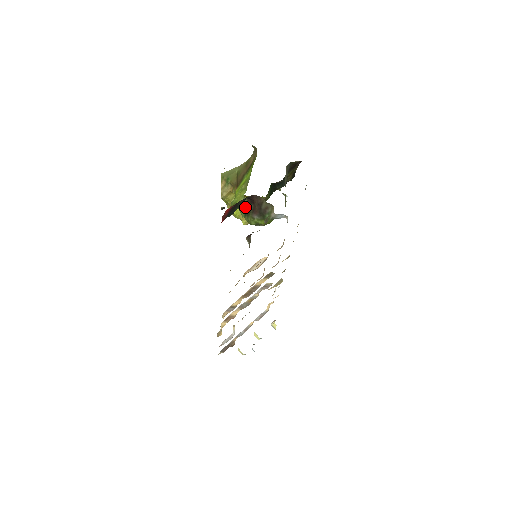
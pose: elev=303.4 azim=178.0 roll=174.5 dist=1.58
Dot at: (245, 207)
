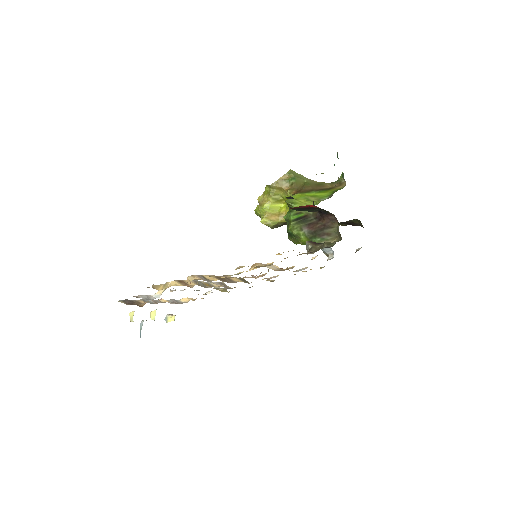
Dot at: (303, 215)
